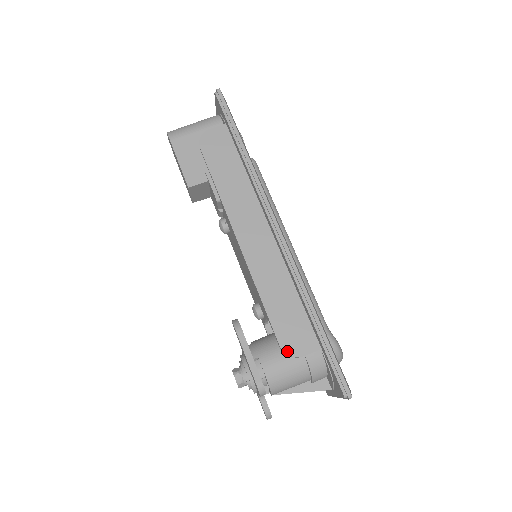
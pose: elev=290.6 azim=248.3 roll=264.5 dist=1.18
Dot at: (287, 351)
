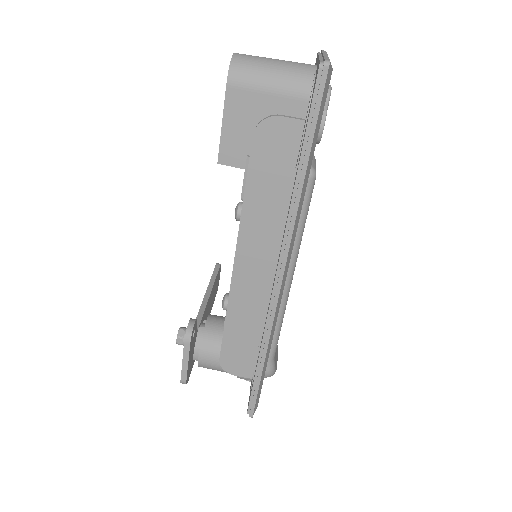
Dot at: (223, 366)
